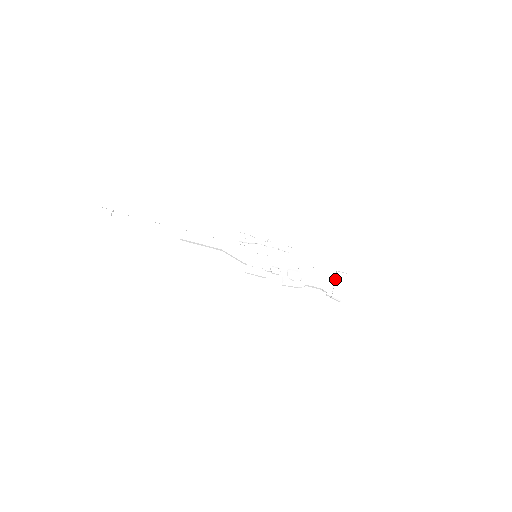
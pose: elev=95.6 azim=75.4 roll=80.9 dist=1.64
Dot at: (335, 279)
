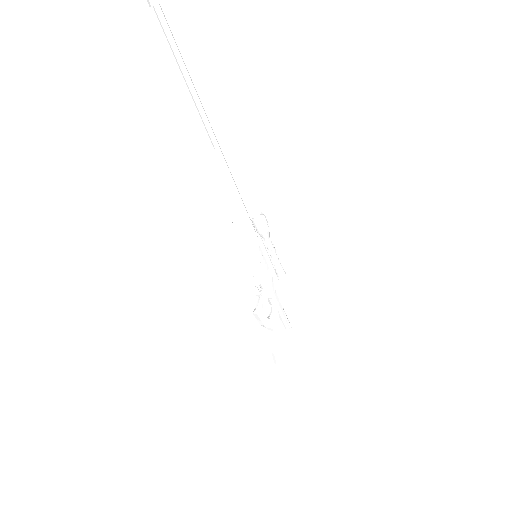
Dot at: (292, 337)
